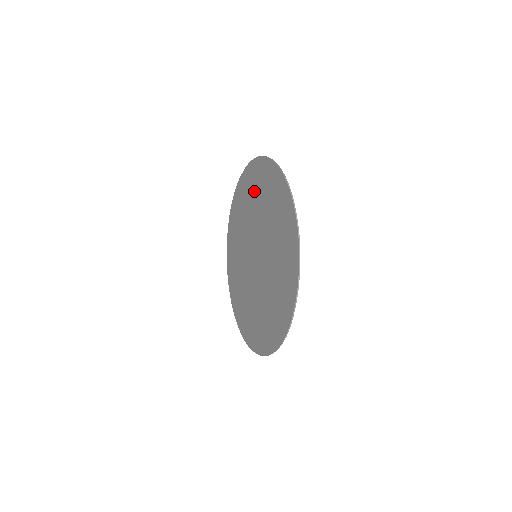
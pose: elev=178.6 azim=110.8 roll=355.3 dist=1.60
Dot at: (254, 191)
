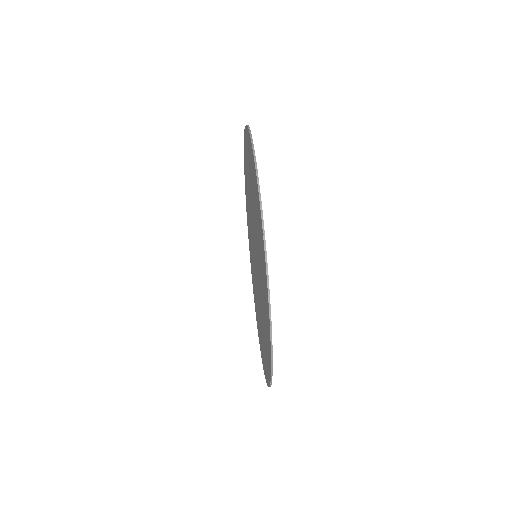
Dot at: (251, 179)
